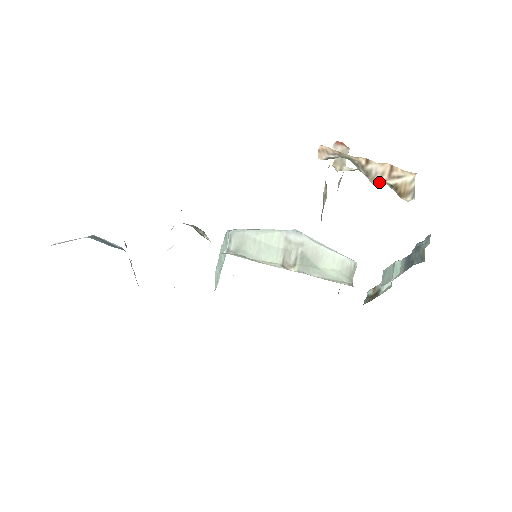
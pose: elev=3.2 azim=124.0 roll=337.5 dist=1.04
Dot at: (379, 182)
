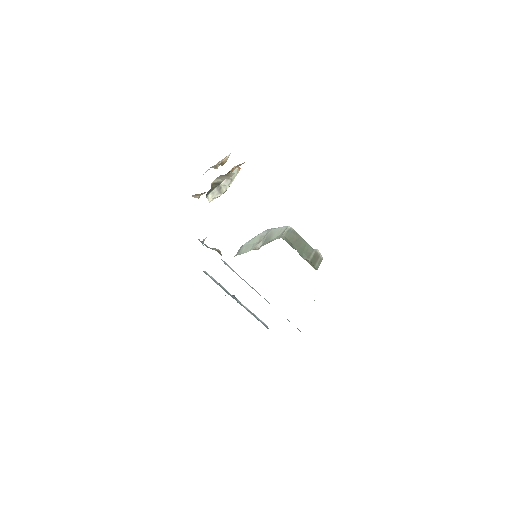
Dot at: occluded
